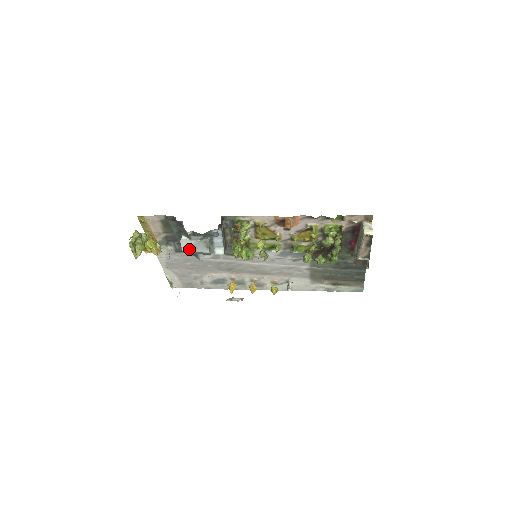
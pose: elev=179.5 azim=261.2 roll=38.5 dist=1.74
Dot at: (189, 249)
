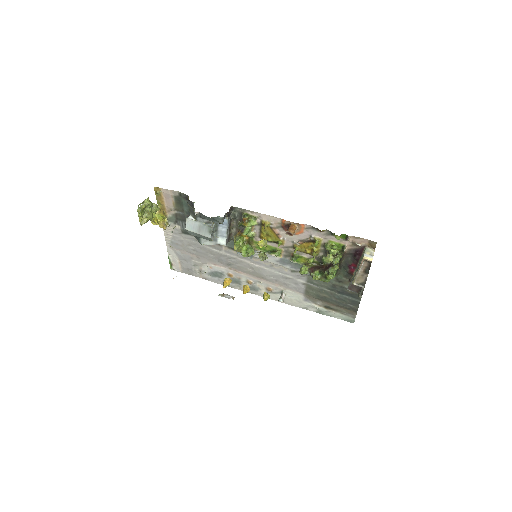
Dot at: (193, 229)
